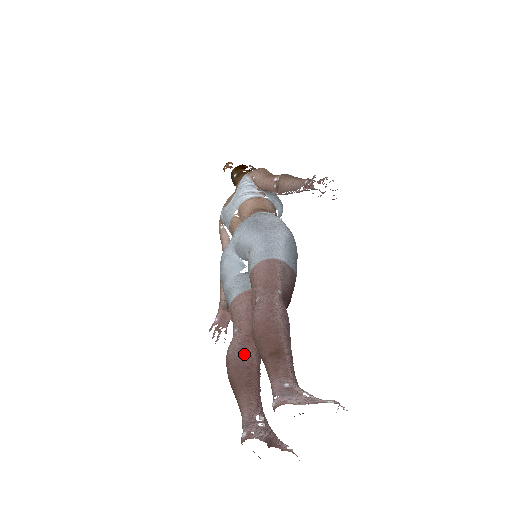
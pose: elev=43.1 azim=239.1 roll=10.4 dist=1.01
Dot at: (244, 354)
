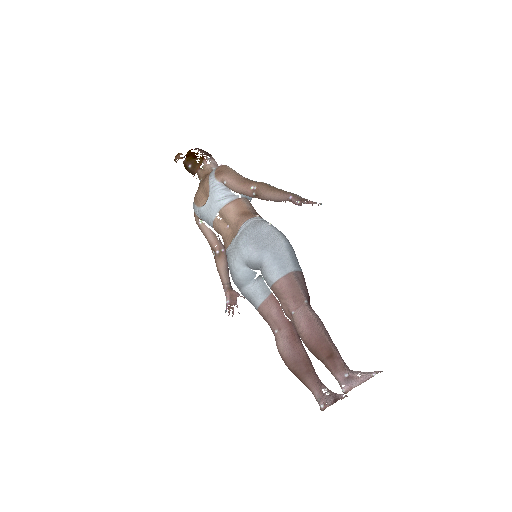
Dot at: (296, 352)
